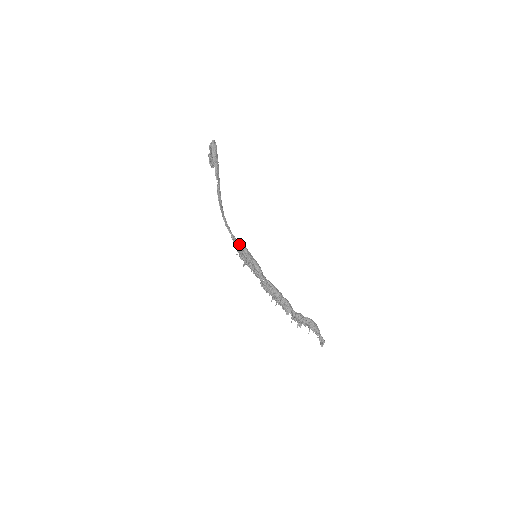
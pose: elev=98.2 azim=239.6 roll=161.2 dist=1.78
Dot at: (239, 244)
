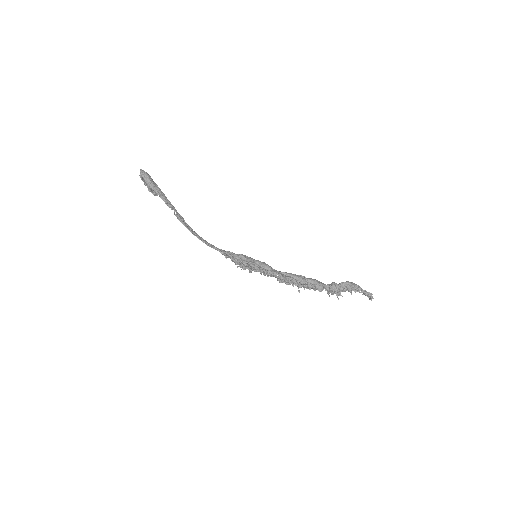
Dot at: (232, 255)
